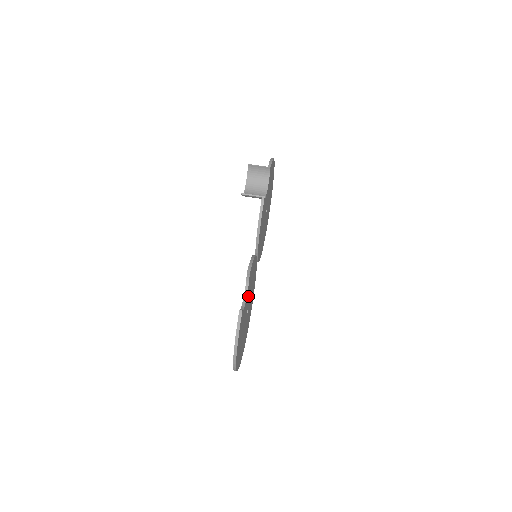
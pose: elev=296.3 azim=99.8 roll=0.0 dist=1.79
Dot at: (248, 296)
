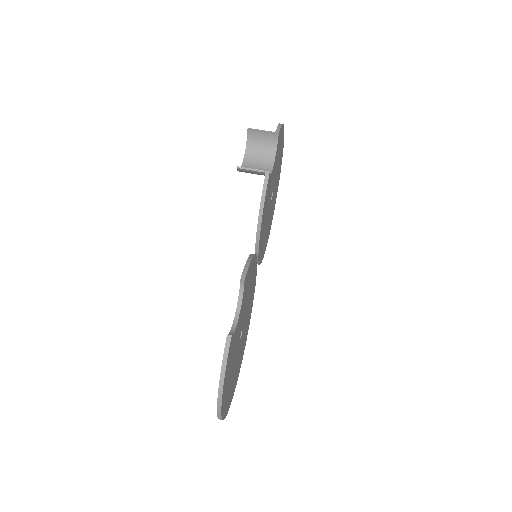
Dot at: (242, 312)
